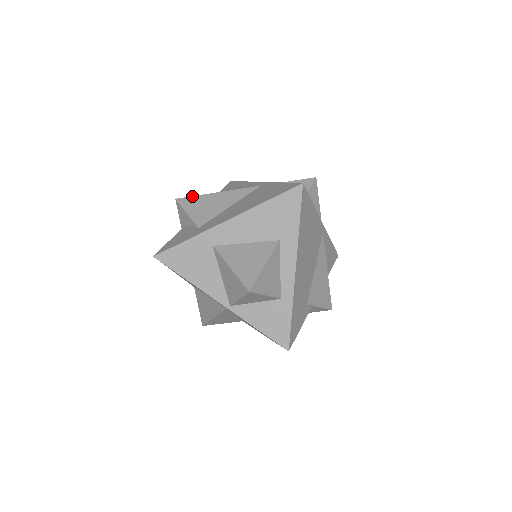
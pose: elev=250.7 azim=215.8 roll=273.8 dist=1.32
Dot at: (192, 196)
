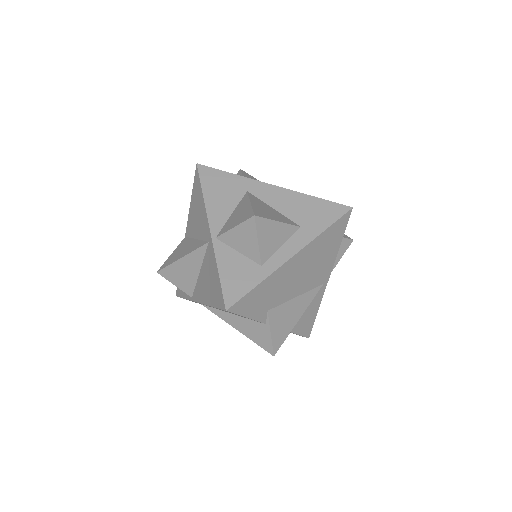
Dot at: occluded
